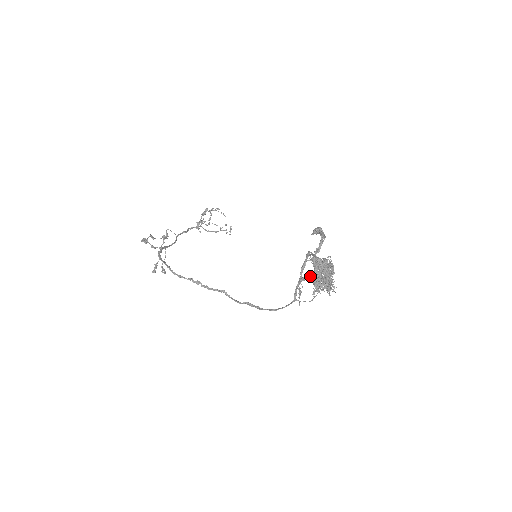
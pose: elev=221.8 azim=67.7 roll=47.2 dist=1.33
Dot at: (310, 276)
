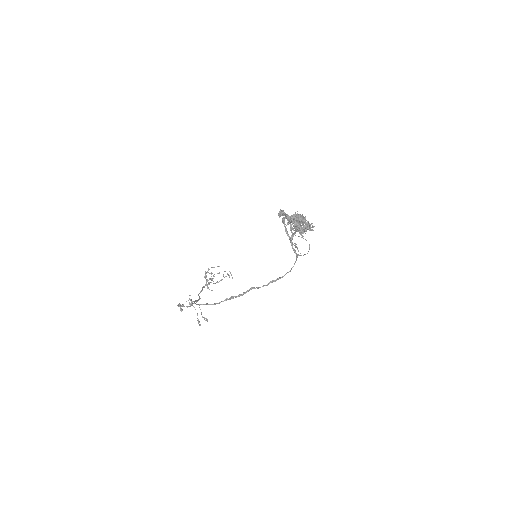
Dot at: (294, 232)
